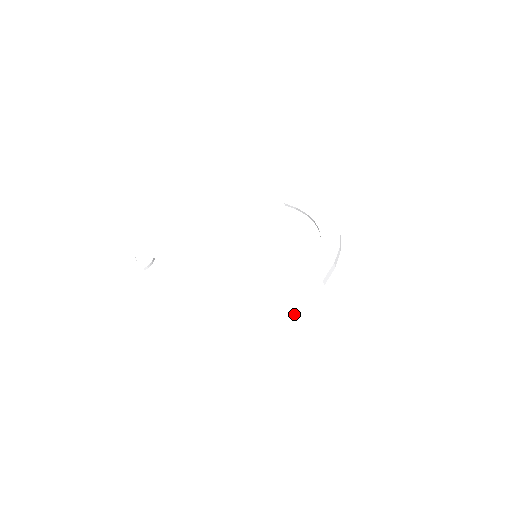
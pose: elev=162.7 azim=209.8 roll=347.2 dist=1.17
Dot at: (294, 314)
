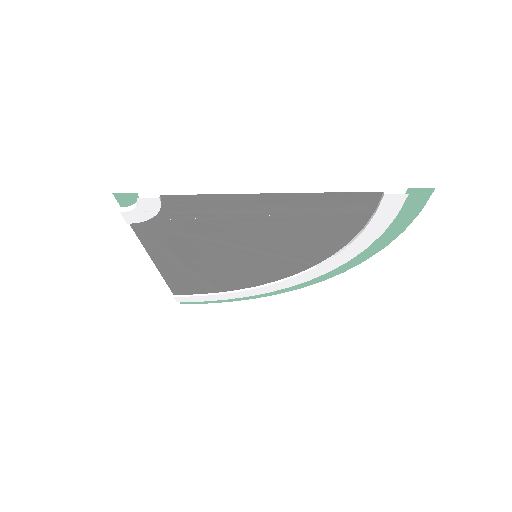
Dot at: (374, 240)
